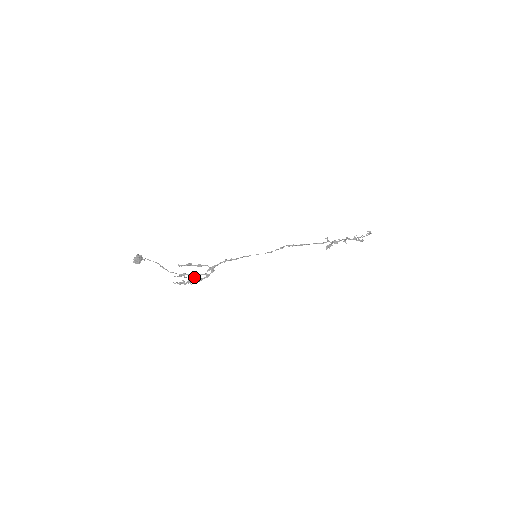
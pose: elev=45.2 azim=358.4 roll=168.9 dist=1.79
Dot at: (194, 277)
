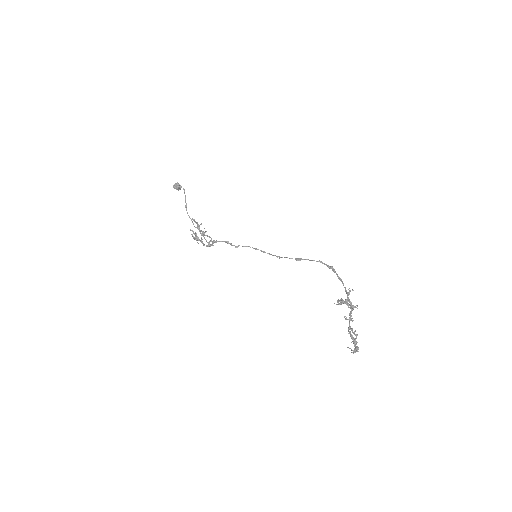
Dot at: (201, 238)
